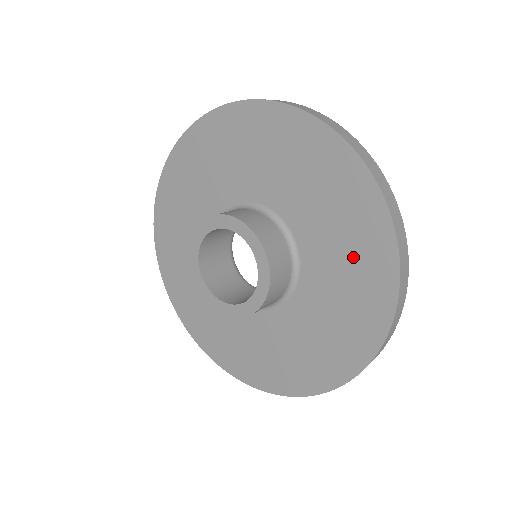
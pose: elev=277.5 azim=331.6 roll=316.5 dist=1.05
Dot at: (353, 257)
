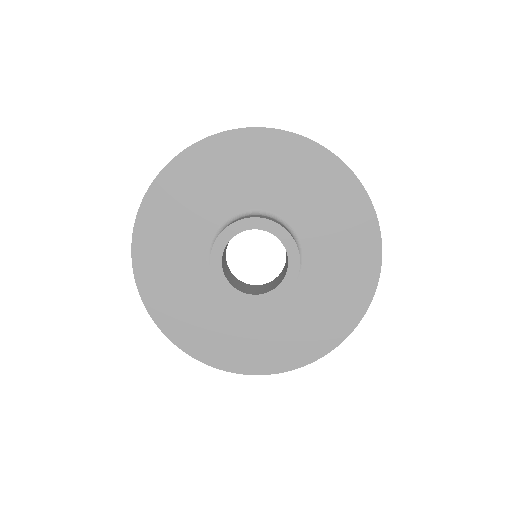
Dot at: (307, 178)
